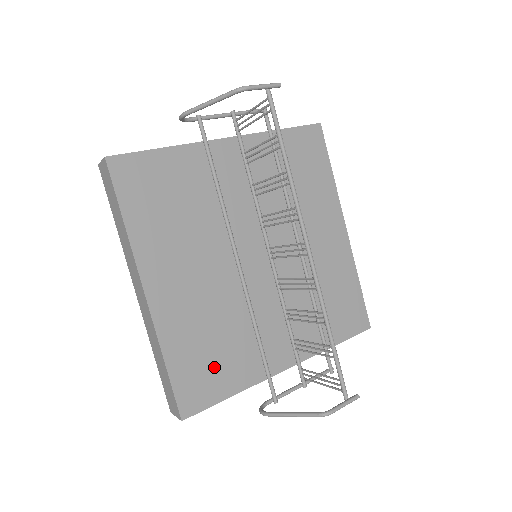
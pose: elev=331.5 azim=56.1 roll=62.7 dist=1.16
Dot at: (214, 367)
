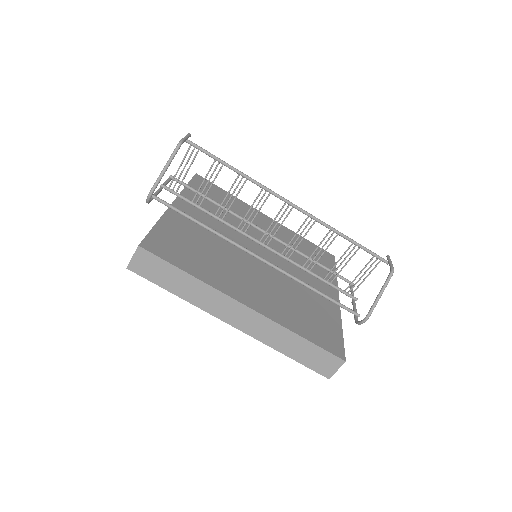
Dot at: (318, 322)
